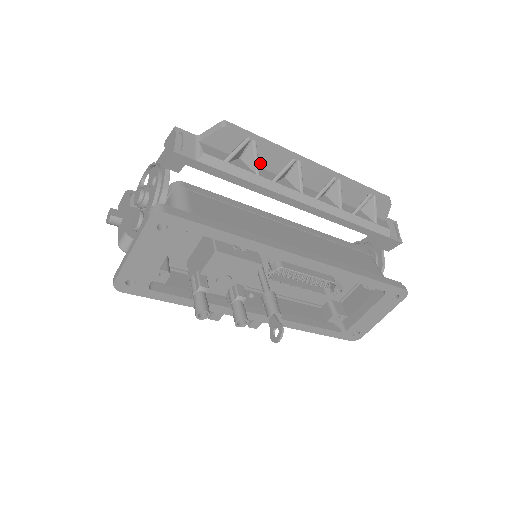
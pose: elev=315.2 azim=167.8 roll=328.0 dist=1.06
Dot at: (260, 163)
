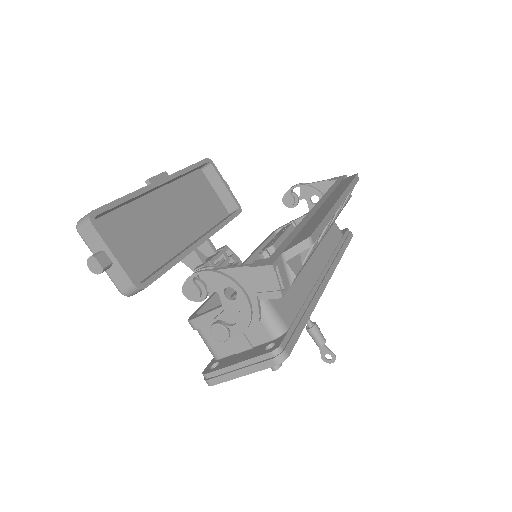
Dot at: occluded
